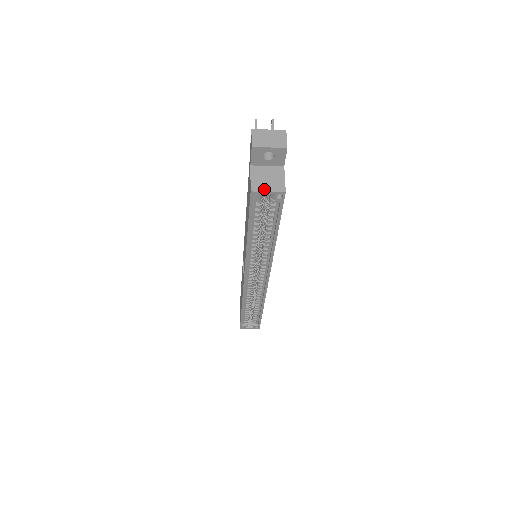
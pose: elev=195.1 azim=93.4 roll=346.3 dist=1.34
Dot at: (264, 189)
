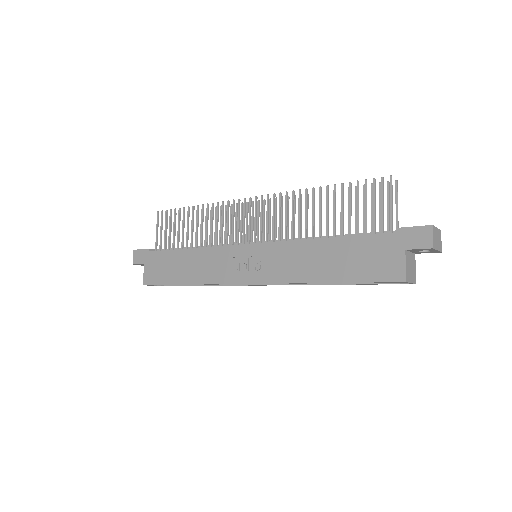
Dot at: (410, 280)
